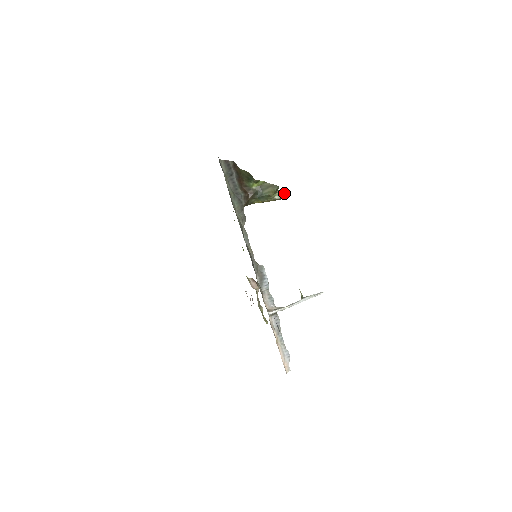
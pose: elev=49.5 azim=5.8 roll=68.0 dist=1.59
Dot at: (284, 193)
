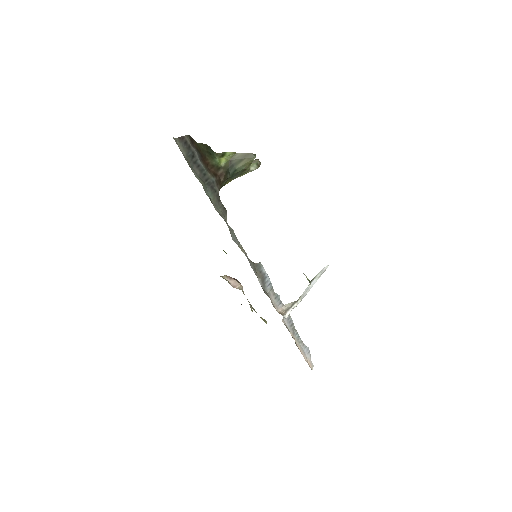
Dot at: (258, 160)
